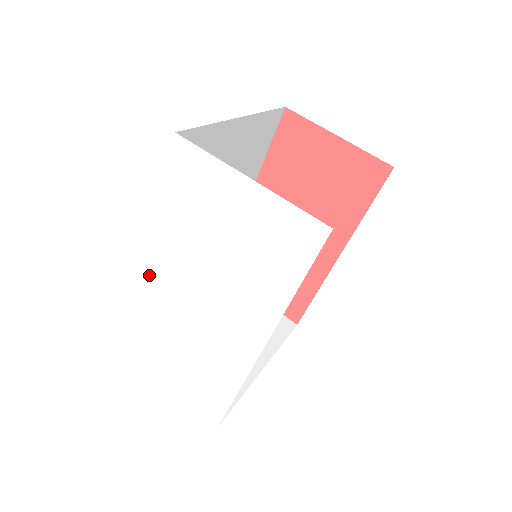
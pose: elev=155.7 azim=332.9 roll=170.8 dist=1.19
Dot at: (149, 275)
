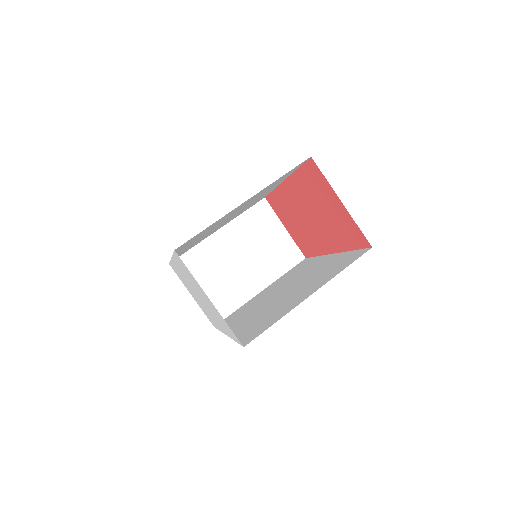
Dot at: (176, 266)
